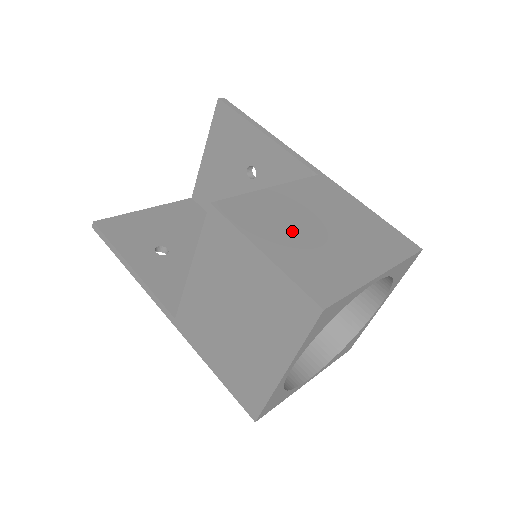
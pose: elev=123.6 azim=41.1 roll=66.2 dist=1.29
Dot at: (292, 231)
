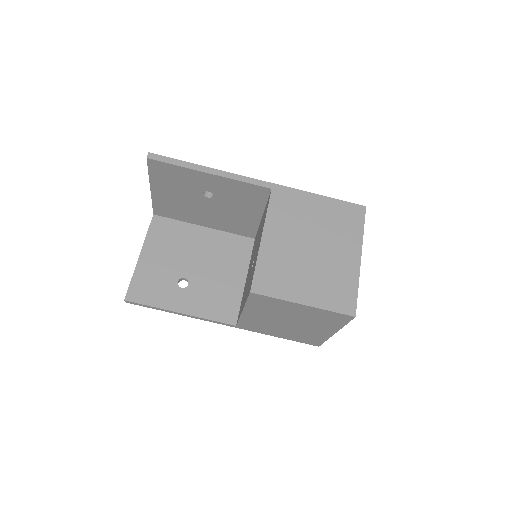
Dot at: (302, 269)
